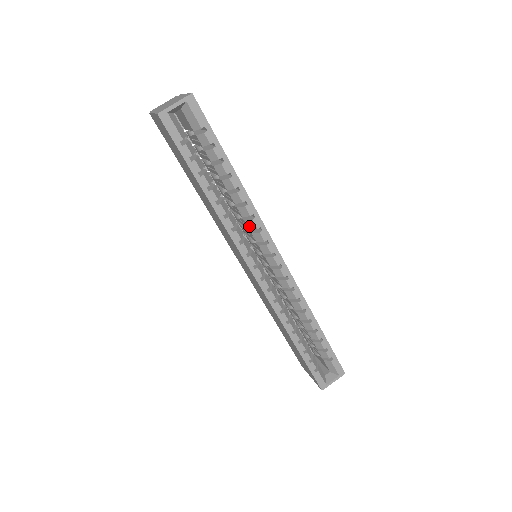
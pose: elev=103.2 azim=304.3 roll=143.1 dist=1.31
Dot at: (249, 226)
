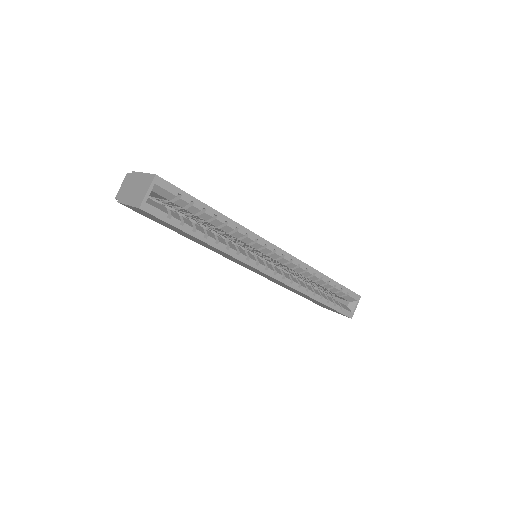
Dot at: (246, 242)
